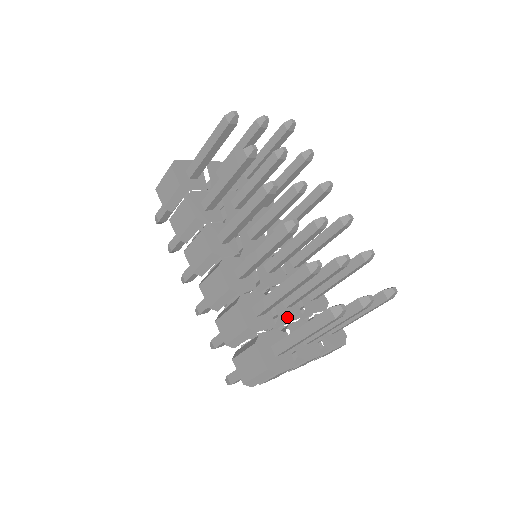
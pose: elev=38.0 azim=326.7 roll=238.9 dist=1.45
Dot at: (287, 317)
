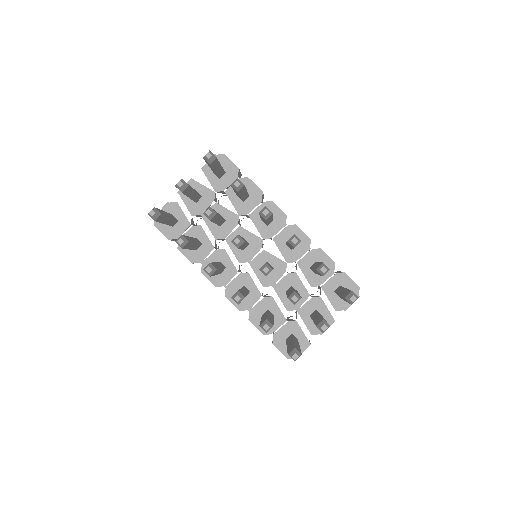
Dot at: (295, 305)
